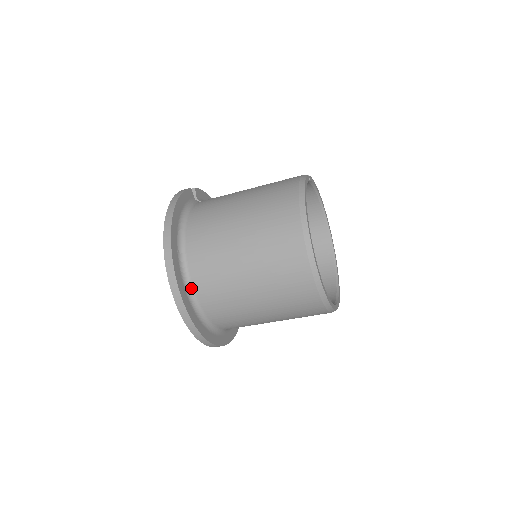
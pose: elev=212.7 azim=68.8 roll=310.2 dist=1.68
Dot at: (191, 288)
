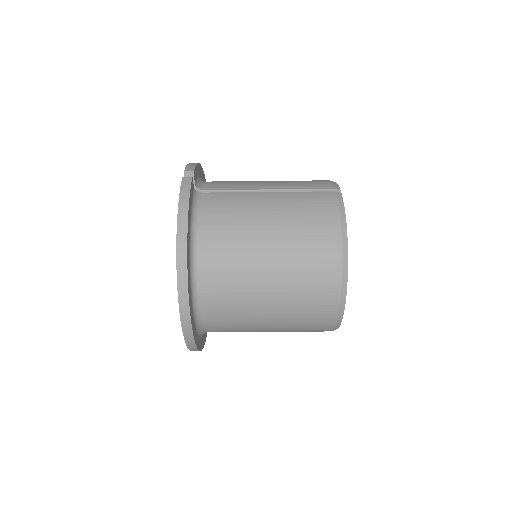
Dot at: (199, 317)
